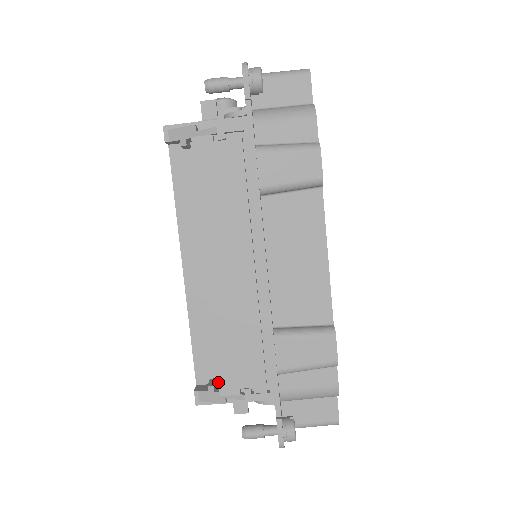
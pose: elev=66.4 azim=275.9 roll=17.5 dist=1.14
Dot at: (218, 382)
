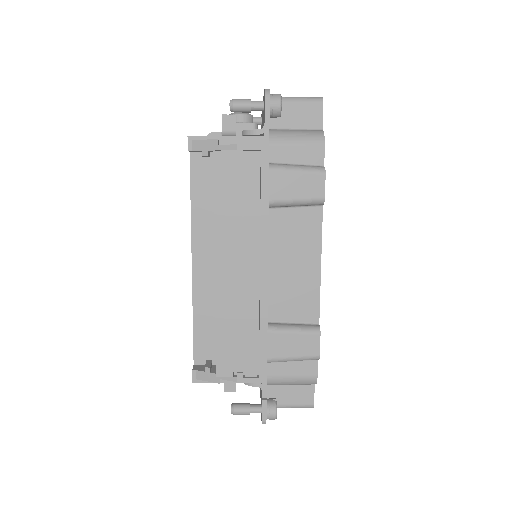
Dot at: occluded
